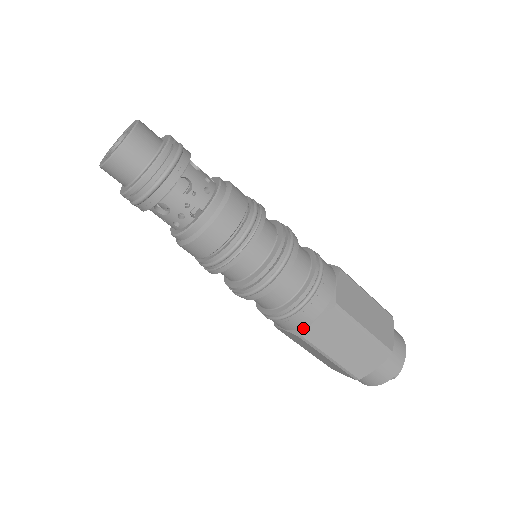
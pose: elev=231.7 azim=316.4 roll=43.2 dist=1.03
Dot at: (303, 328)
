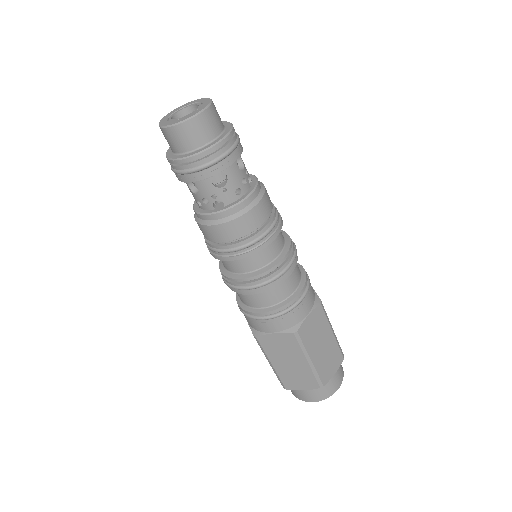
Dot at: (261, 332)
